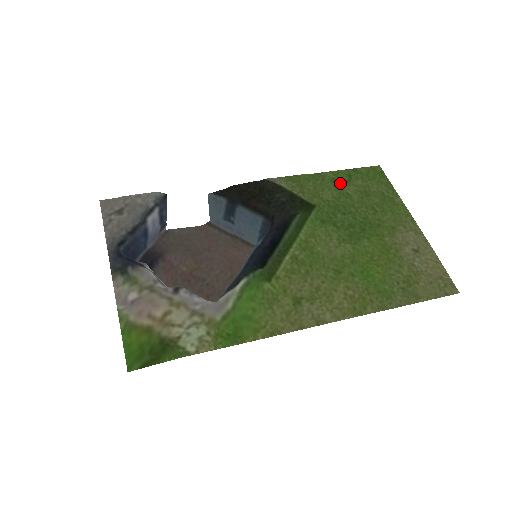
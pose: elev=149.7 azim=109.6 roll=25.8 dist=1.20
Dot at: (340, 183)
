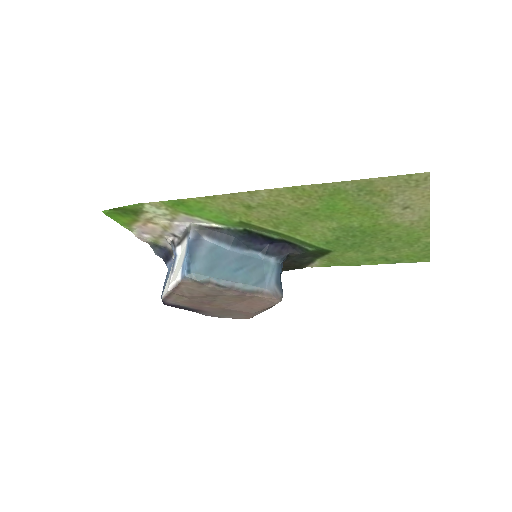
Dot at: (372, 258)
